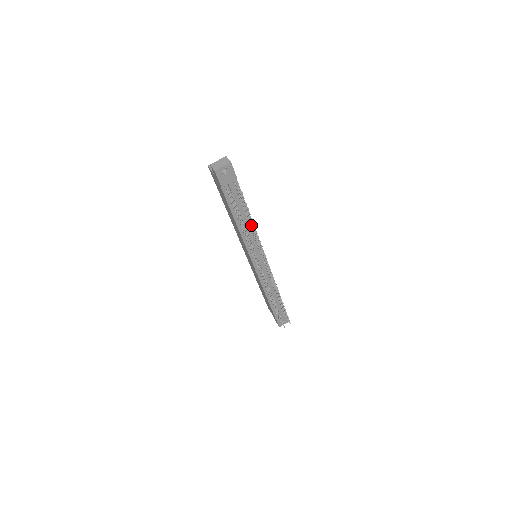
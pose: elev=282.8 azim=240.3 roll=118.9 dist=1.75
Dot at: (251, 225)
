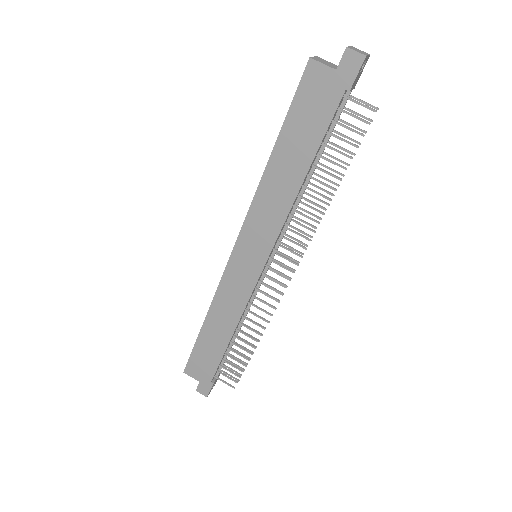
Dot at: occluded
